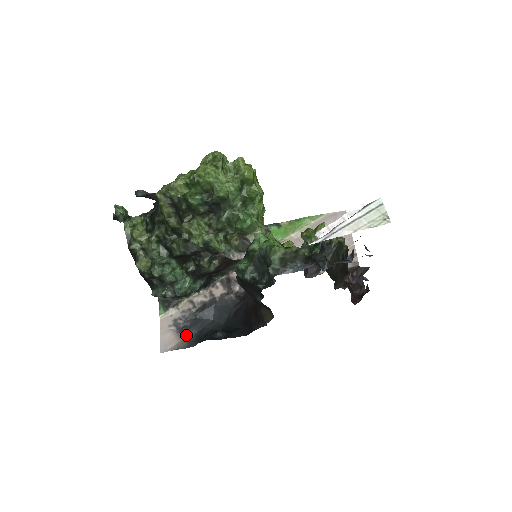
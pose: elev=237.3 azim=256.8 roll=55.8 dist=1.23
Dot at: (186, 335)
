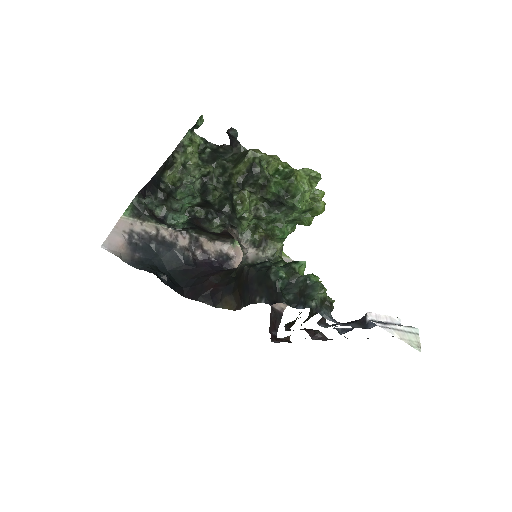
Dot at: (133, 252)
